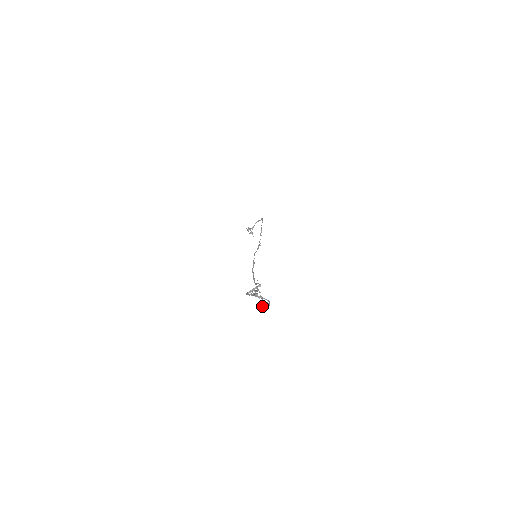
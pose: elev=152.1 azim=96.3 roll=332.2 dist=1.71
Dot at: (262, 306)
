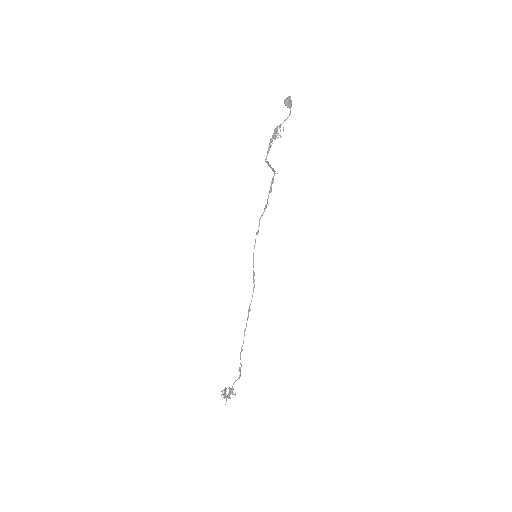
Dot at: (285, 102)
